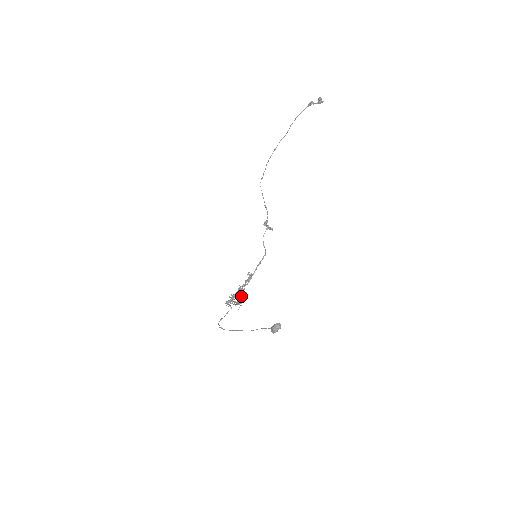
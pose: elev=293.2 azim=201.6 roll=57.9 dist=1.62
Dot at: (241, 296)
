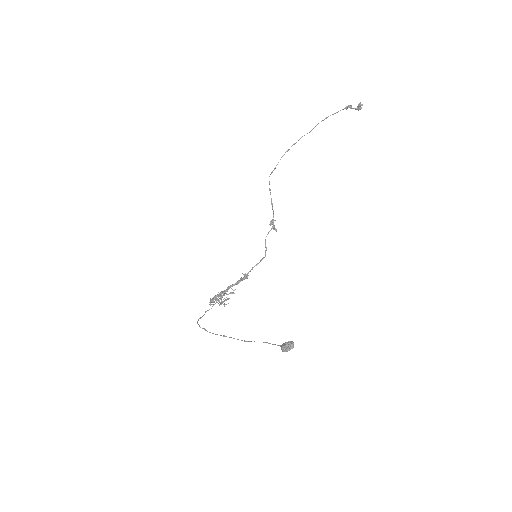
Dot at: occluded
